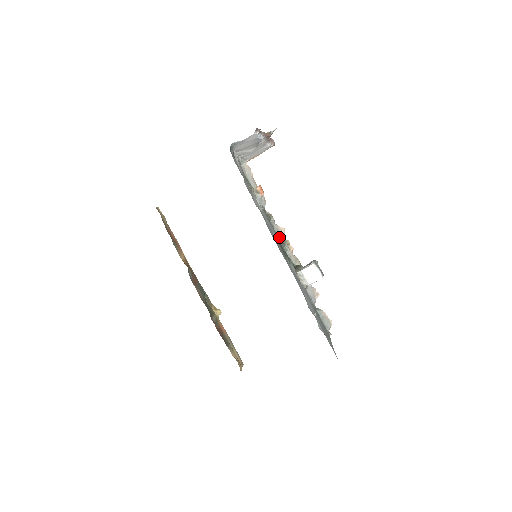
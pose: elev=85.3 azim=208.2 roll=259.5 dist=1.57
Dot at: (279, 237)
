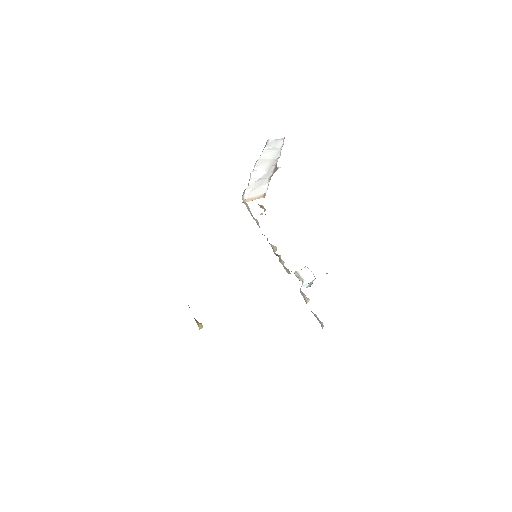
Dot at: (273, 250)
